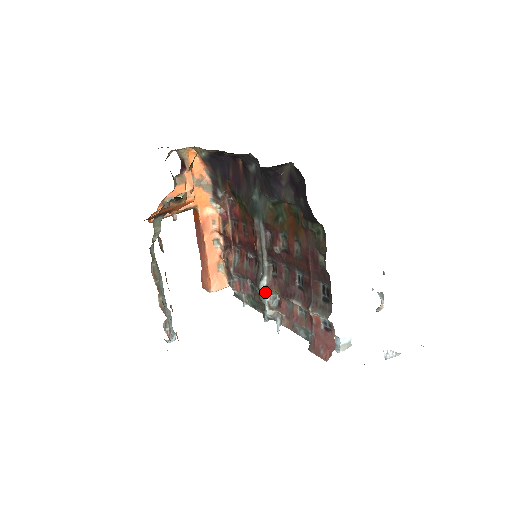
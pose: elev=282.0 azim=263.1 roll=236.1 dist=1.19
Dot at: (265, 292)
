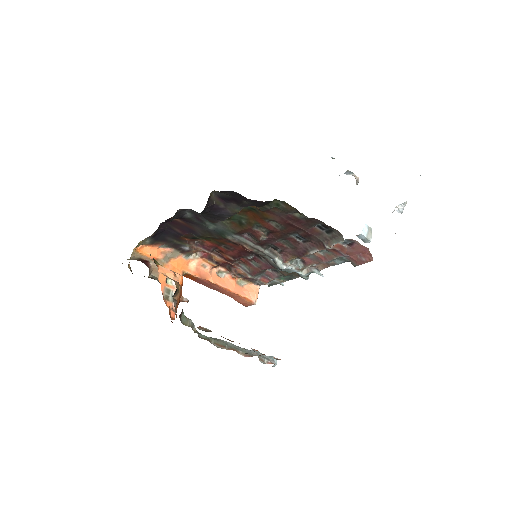
Dot at: (287, 267)
